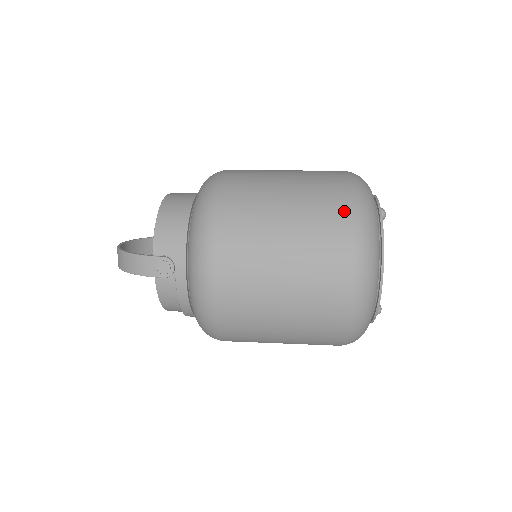
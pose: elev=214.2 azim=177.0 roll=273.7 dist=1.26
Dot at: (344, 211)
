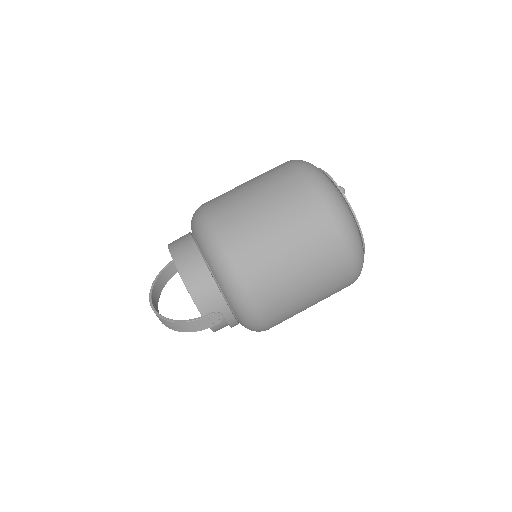
Dot at: (329, 222)
